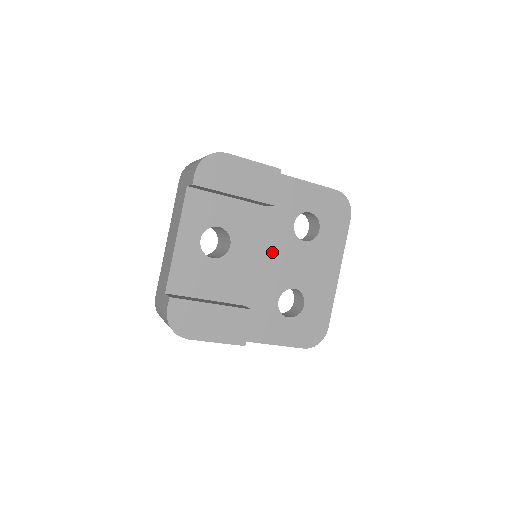
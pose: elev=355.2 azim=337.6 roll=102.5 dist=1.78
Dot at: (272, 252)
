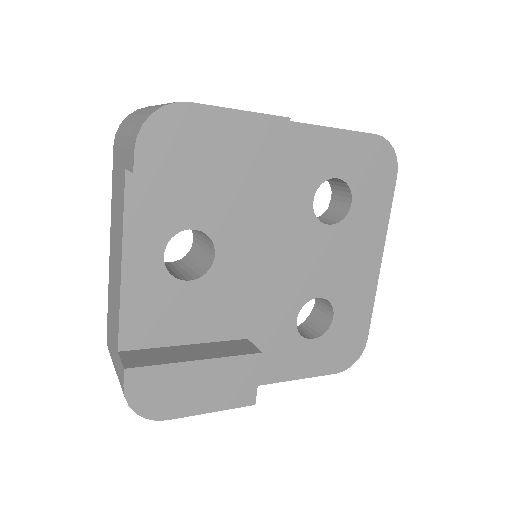
Dot at: (282, 251)
